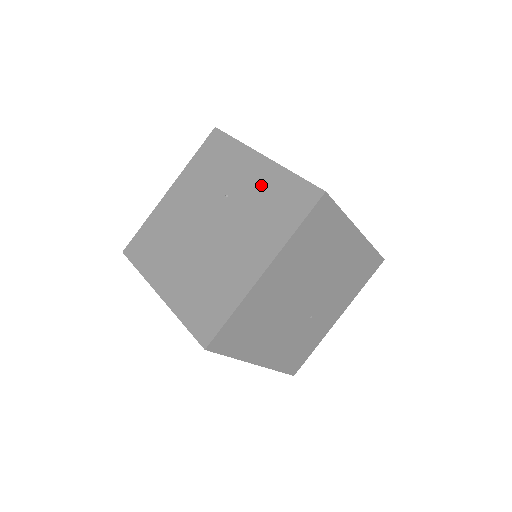
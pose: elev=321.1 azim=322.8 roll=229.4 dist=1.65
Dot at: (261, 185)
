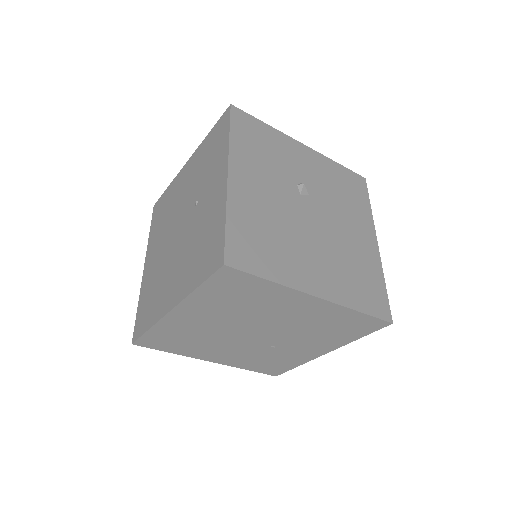
Dot at: (210, 211)
